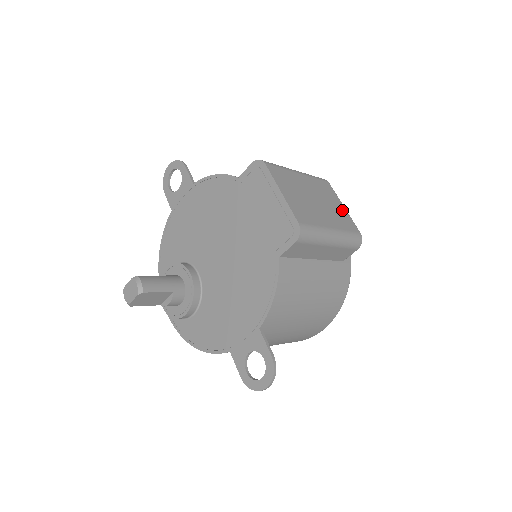
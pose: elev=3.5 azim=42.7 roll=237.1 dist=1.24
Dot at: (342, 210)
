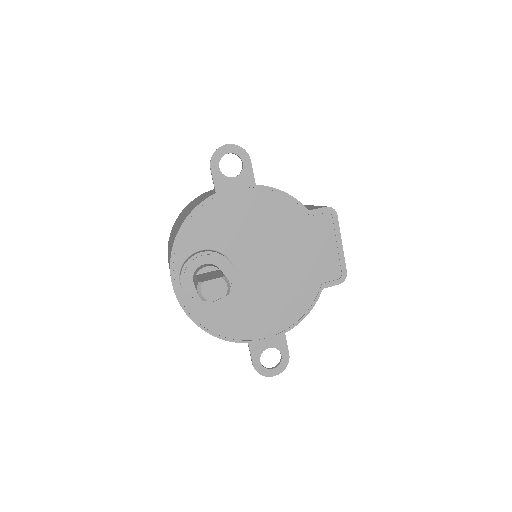
Dot at: occluded
